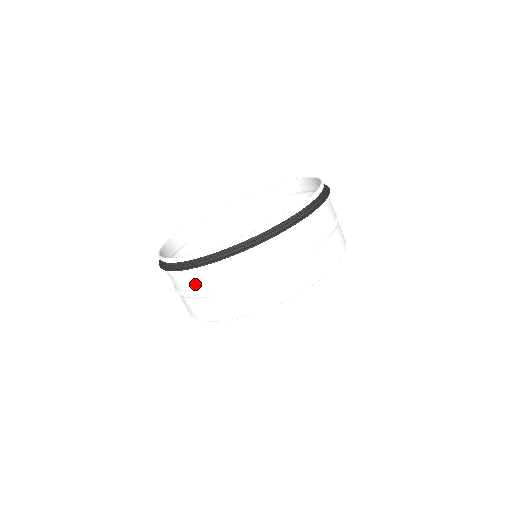
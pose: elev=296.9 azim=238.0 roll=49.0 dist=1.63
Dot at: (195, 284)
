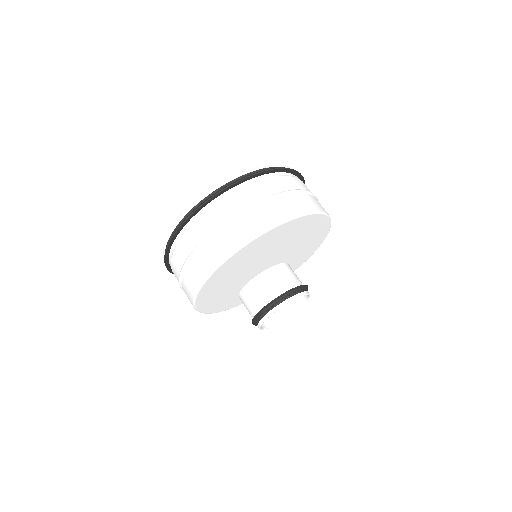
Dot at: (181, 253)
